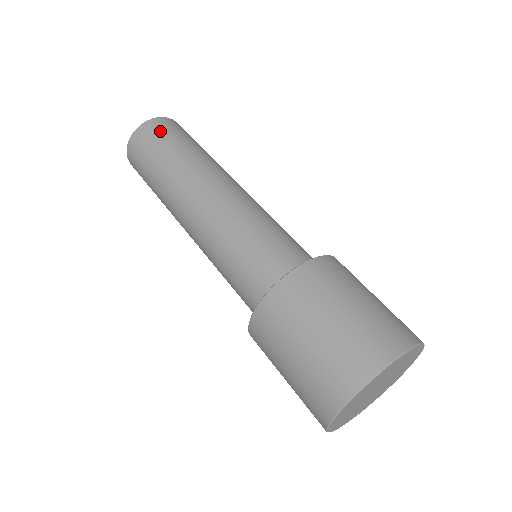
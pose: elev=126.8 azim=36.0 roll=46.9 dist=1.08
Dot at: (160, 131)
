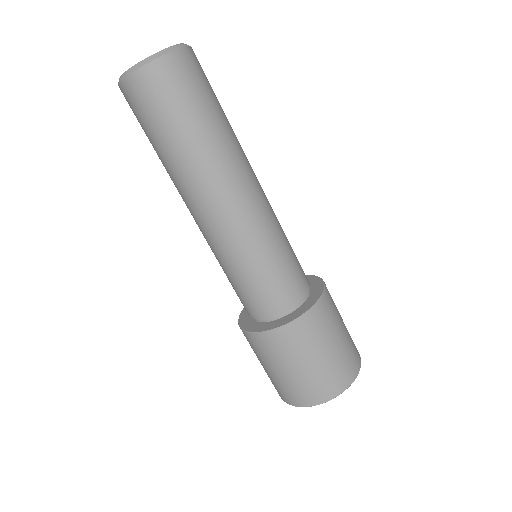
Dot at: (136, 109)
